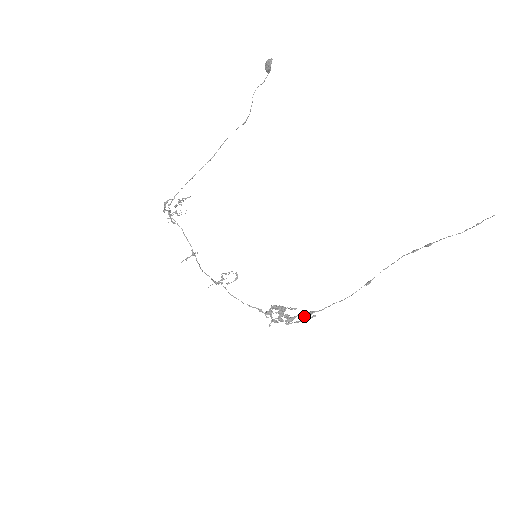
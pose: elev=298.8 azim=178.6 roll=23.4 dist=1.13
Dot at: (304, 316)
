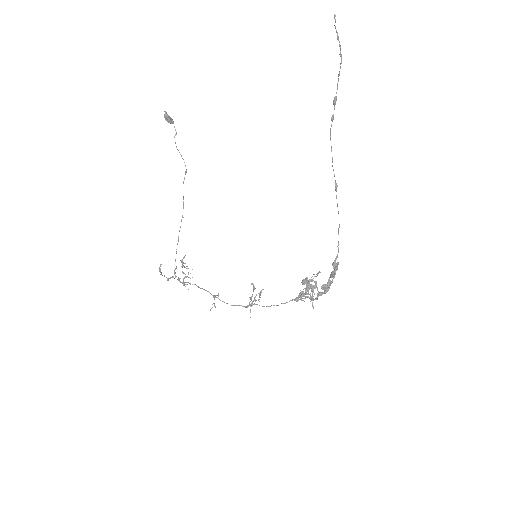
Dot at: (332, 272)
